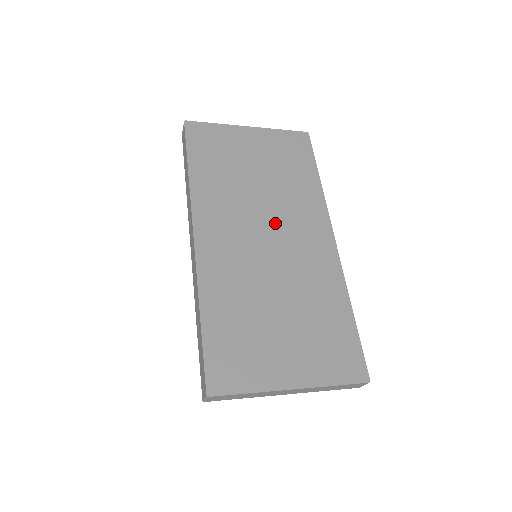
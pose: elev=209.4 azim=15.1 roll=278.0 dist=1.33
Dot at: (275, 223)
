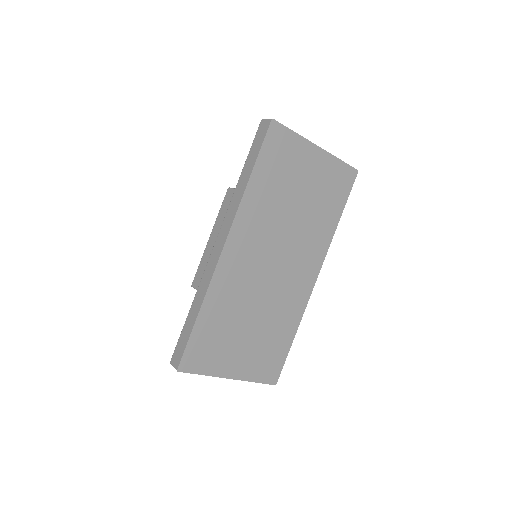
Dot at: (286, 252)
